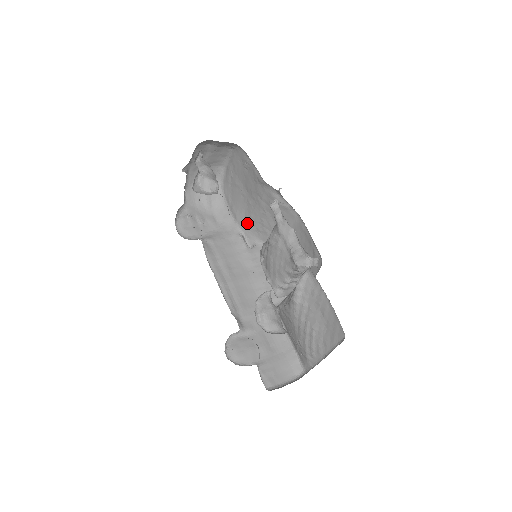
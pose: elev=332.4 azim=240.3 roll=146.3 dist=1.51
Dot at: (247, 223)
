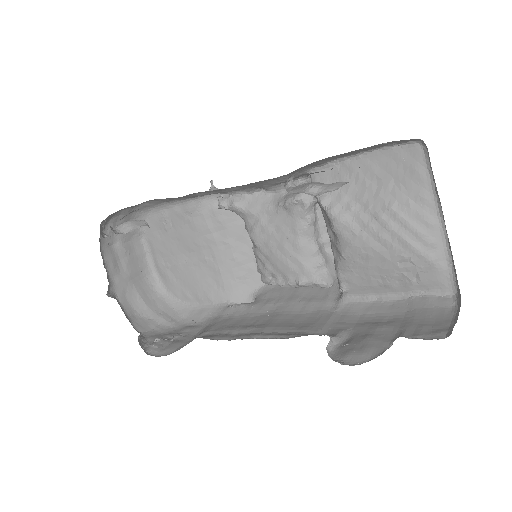
Dot at: (225, 287)
